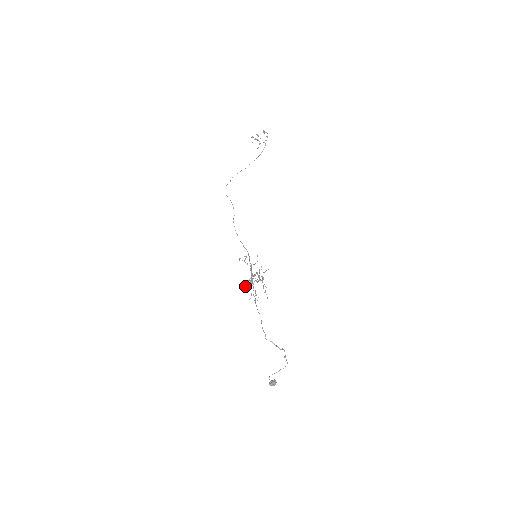
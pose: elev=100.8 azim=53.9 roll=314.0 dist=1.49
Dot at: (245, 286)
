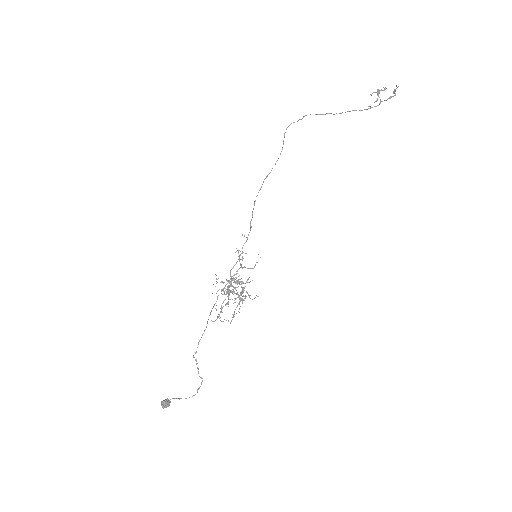
Dot at: occluded
